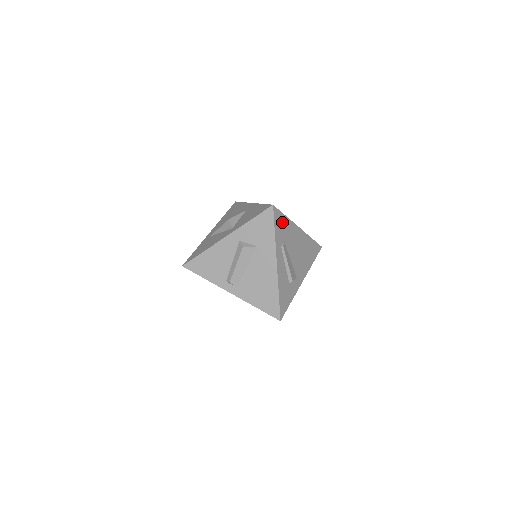
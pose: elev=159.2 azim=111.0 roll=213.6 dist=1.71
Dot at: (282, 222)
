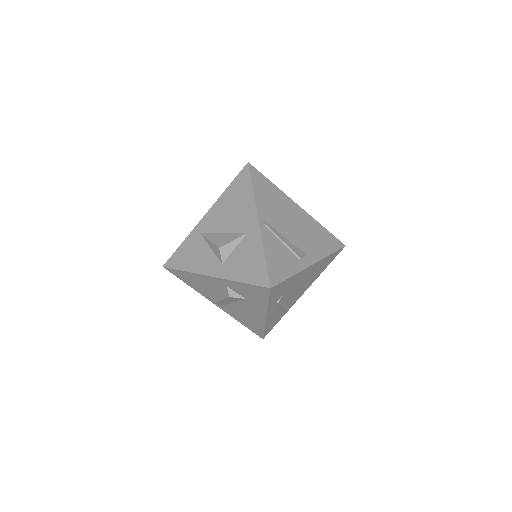
Dot at: (283, 286)
